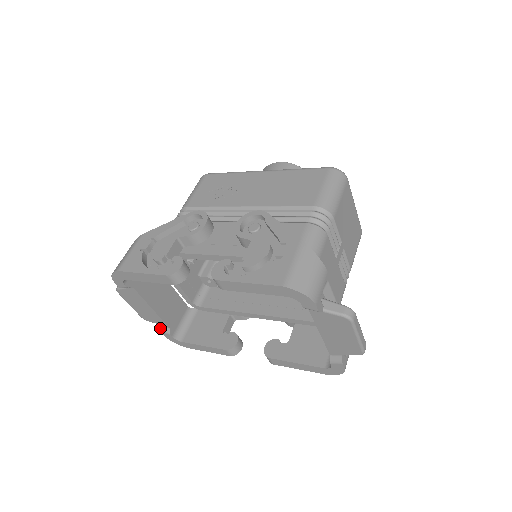
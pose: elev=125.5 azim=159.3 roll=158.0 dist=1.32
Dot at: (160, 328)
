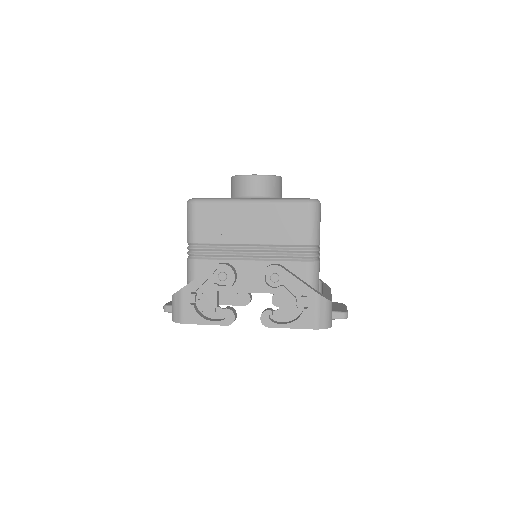
Dot at: occluded
